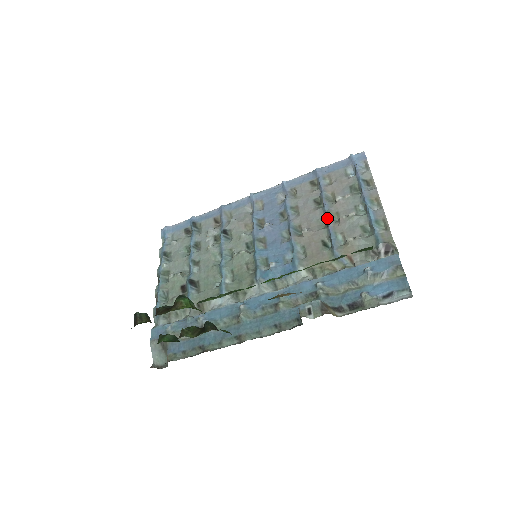
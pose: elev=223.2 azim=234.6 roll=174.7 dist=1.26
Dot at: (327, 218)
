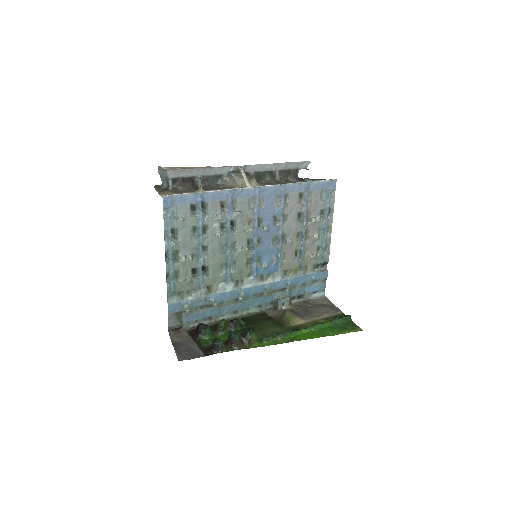
Dot at: (304, 236)
